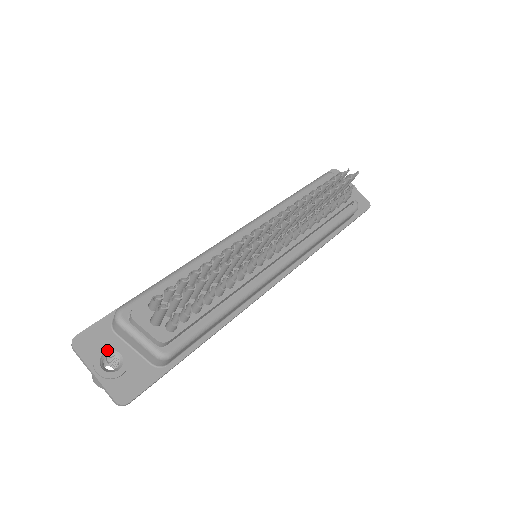
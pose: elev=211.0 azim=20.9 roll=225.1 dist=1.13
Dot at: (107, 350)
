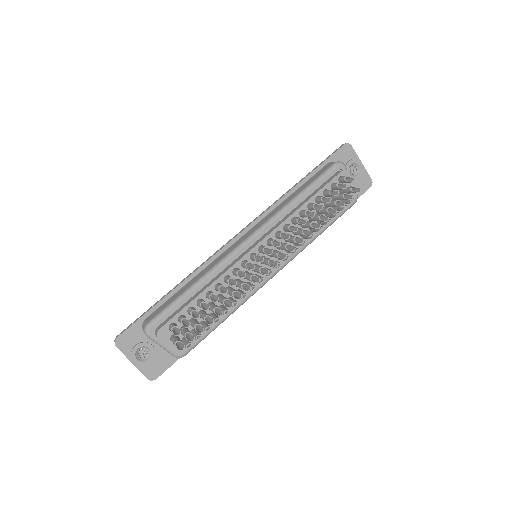
Dot at: (140, 347)
